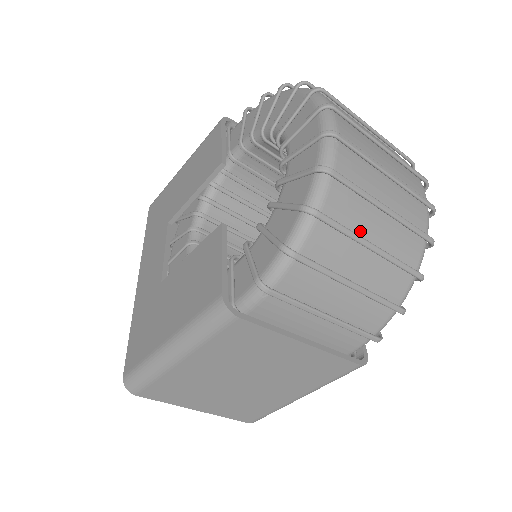
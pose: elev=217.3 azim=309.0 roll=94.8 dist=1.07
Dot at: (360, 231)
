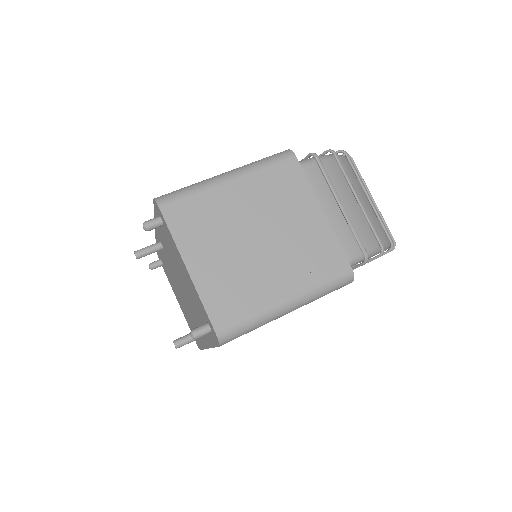
Dot at: occluded
